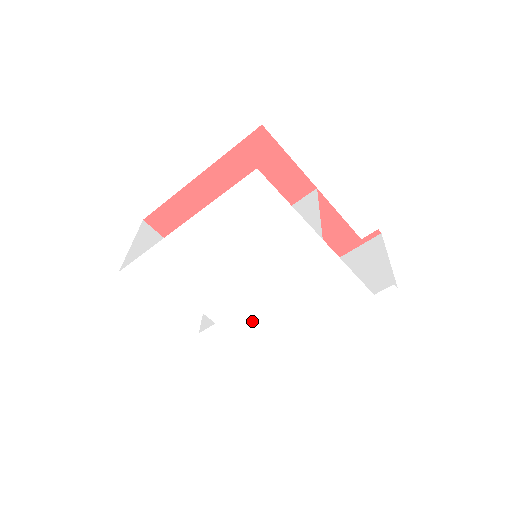
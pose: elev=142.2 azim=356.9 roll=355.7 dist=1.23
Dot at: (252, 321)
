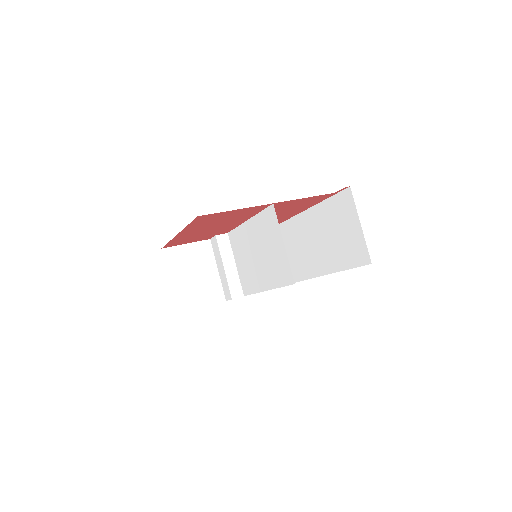
Dot at: occluded
